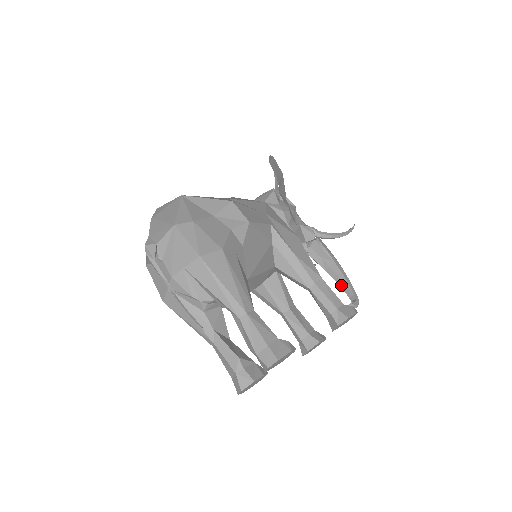
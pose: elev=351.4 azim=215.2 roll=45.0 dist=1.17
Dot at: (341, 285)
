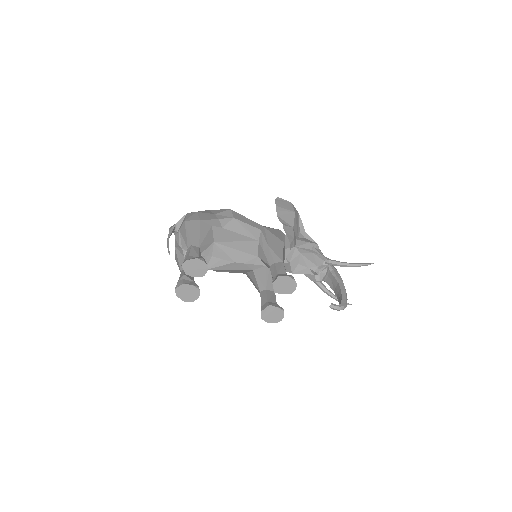
Dot at: (339, 299)
